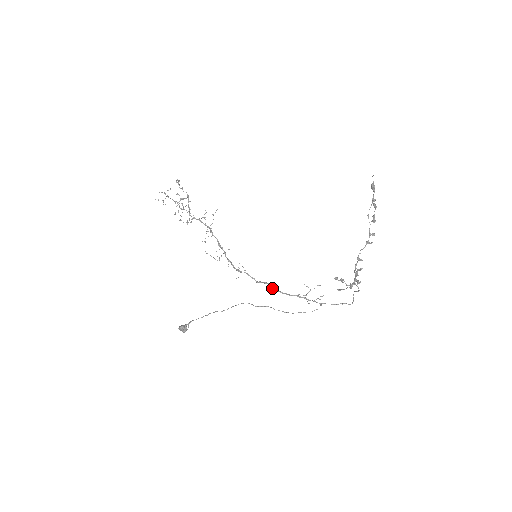
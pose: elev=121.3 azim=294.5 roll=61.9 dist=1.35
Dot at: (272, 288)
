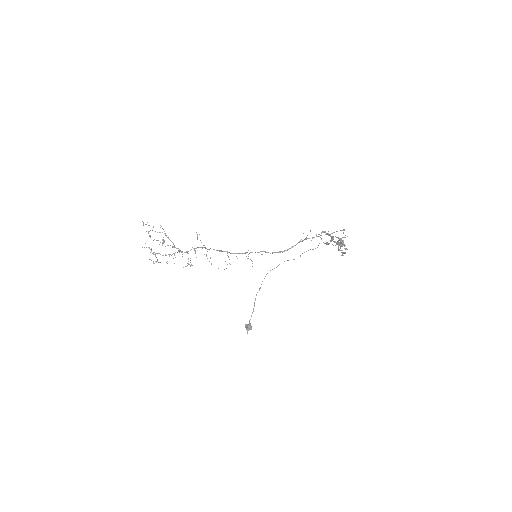
Dot at: occluded
